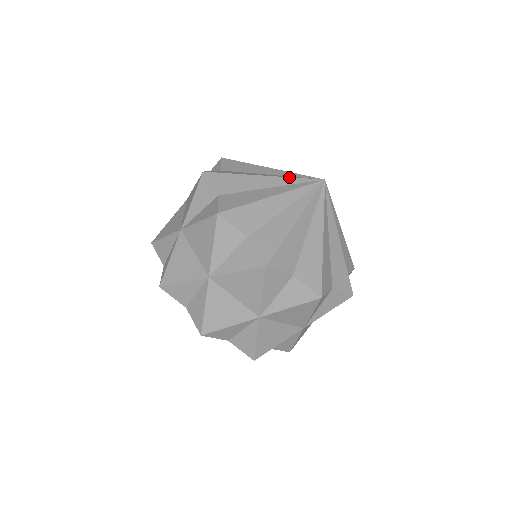
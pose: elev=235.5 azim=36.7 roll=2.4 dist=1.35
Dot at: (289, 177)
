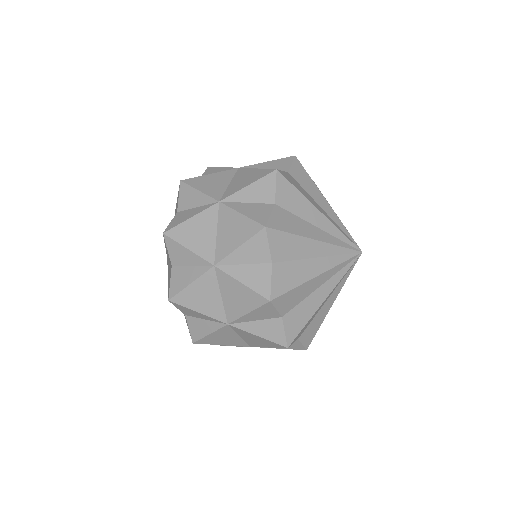
Dot at: (337, 245)
